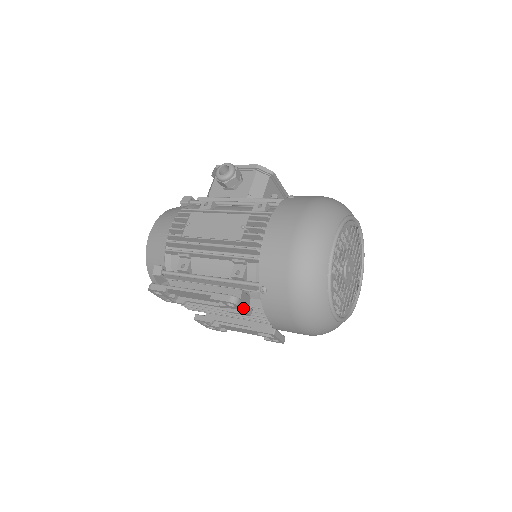
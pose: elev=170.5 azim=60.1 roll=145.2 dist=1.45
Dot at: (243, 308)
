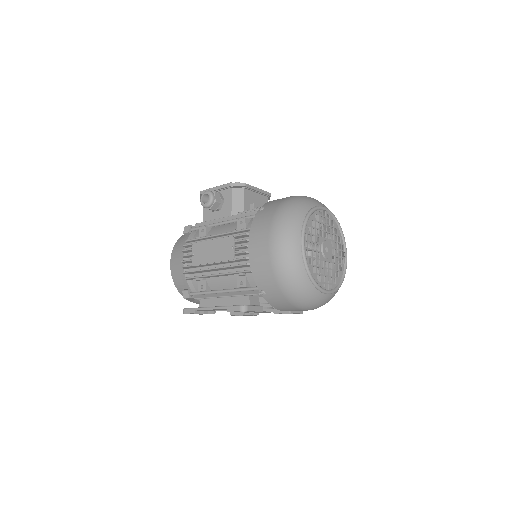
Dot at: (254, 310)
